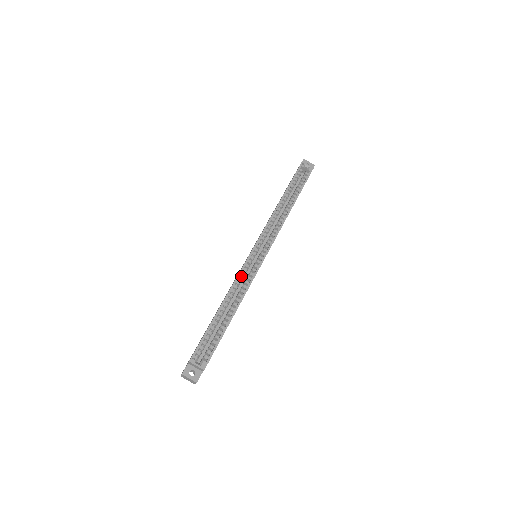
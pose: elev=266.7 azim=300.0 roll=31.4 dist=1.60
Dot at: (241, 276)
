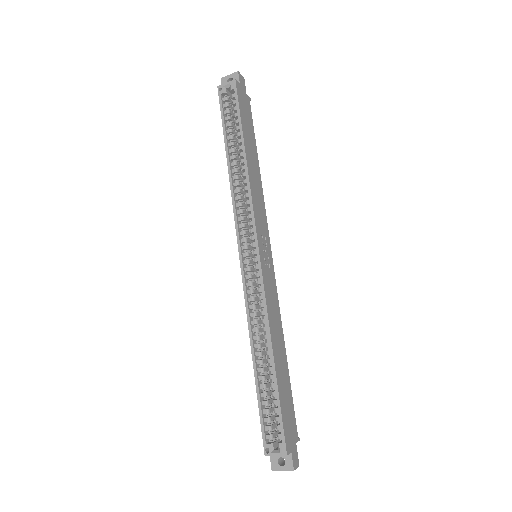
Dot at: (251, 303)
